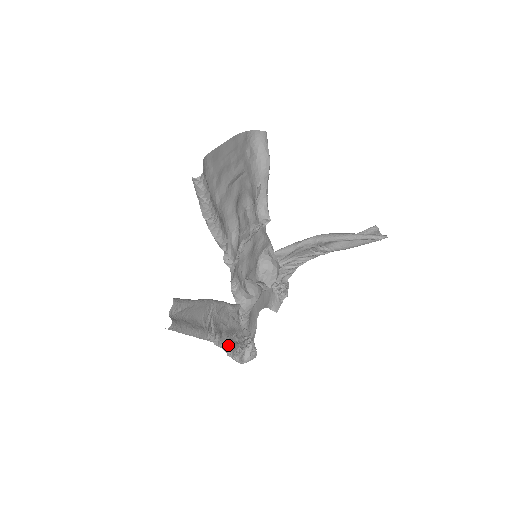
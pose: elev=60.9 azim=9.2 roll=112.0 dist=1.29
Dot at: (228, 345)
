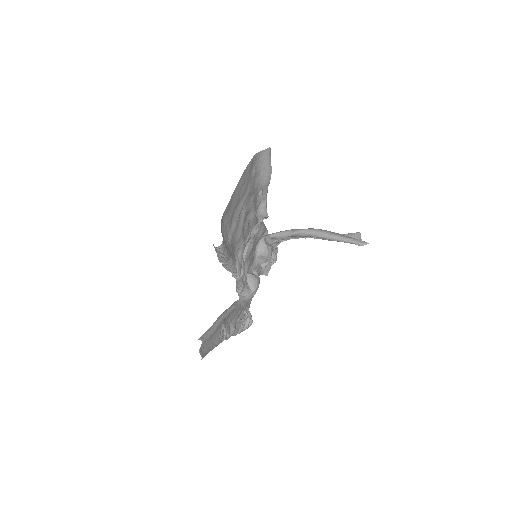
Dot at: (234, 333)
